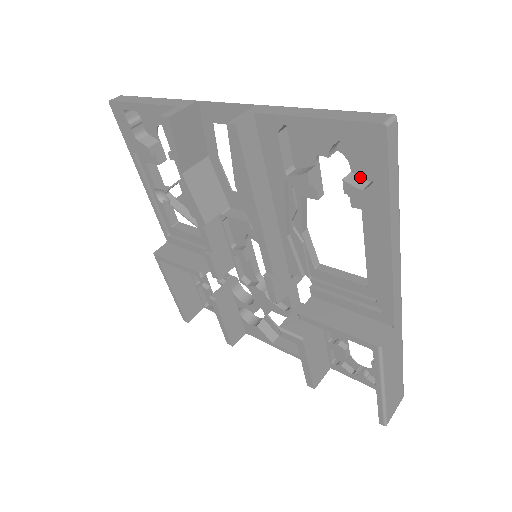
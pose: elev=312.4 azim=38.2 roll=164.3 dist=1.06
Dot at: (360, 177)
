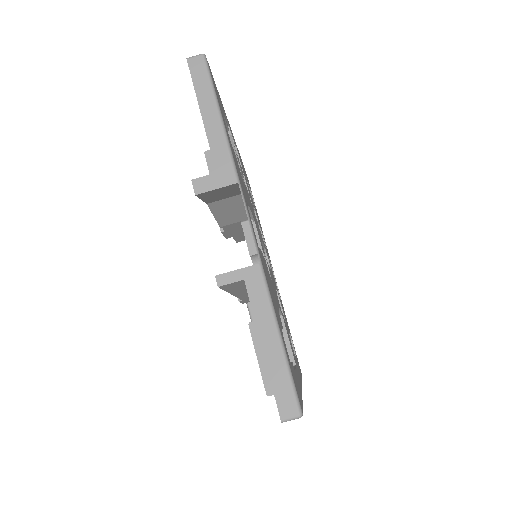
Dot at: occluded
